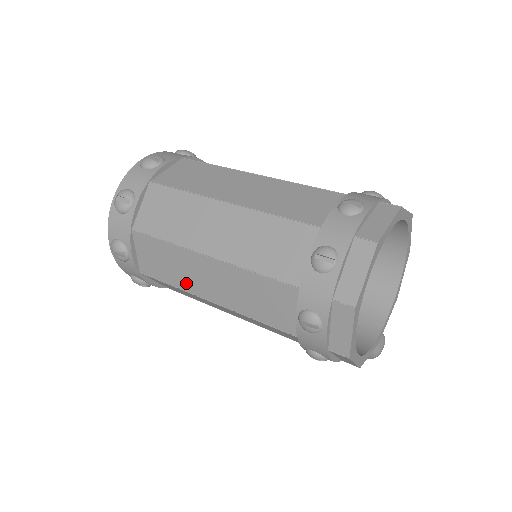
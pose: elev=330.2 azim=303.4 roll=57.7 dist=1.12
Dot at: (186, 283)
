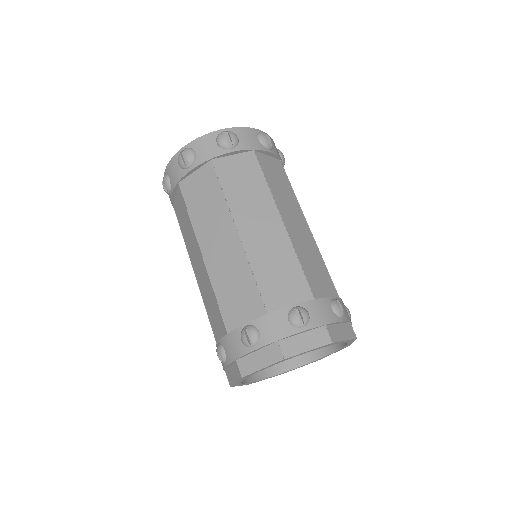
Dot at: (189, 247)
